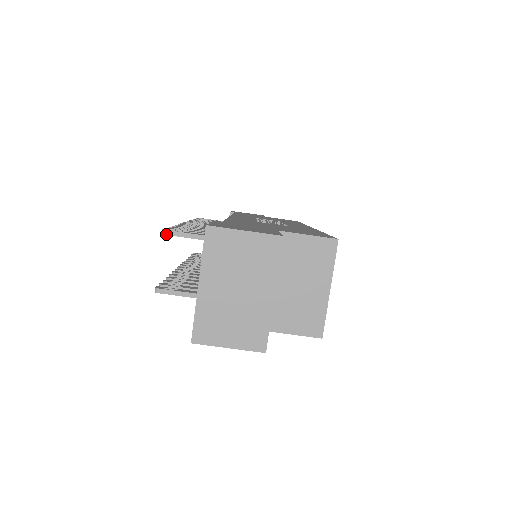
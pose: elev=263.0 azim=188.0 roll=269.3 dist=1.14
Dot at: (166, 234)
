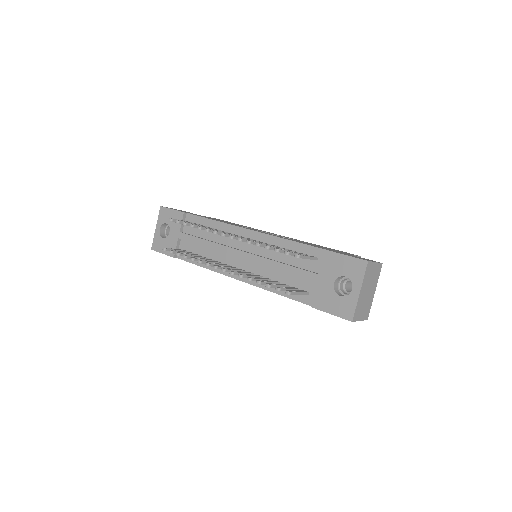
Dot at: occluded
